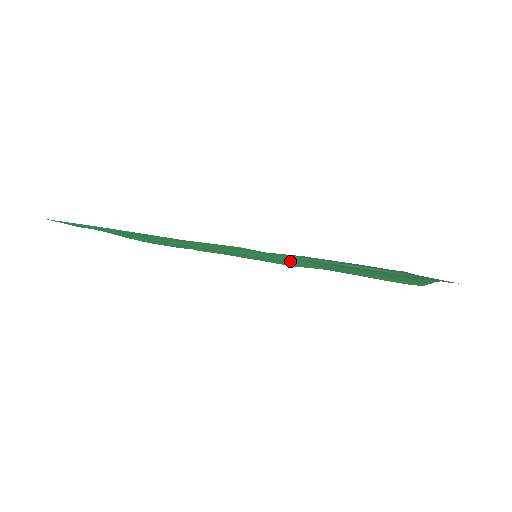
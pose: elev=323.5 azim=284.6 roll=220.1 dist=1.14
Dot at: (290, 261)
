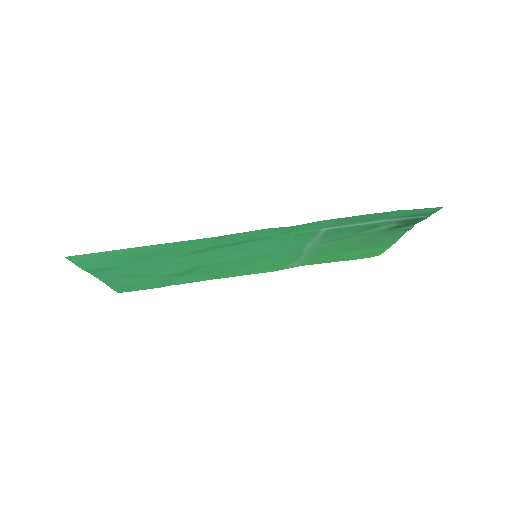
Dot at: (288, 250)
